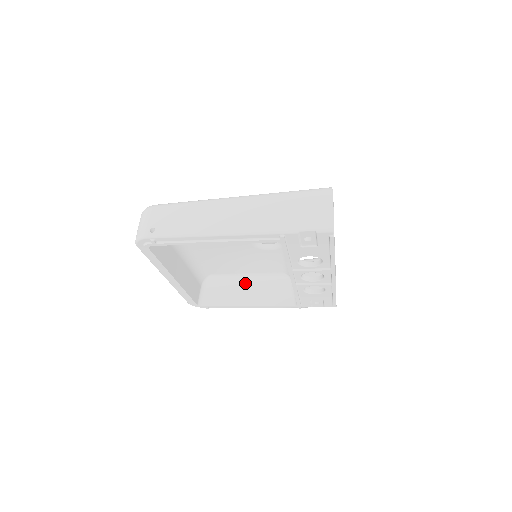
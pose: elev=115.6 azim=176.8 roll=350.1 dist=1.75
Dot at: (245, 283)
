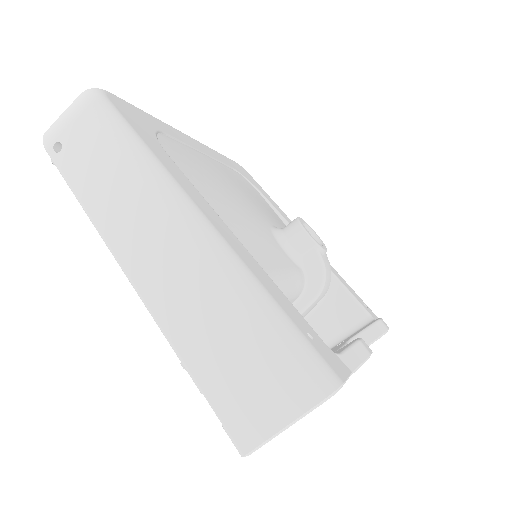
Dot at: occluded
